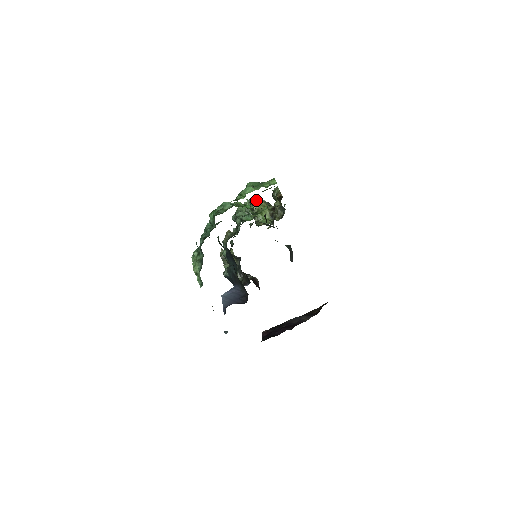
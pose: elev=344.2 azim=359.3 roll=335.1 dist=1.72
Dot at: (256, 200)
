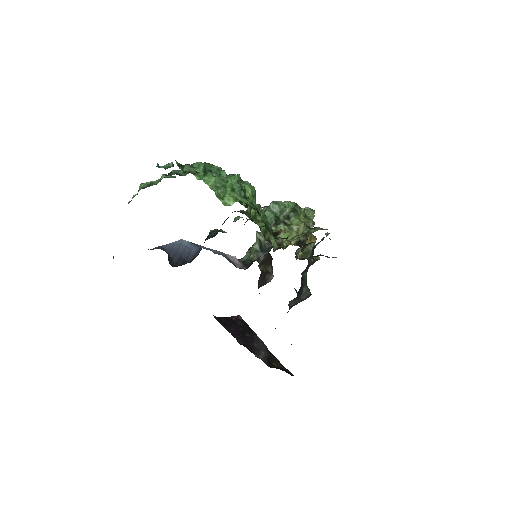
Dot at: (312, 217)
